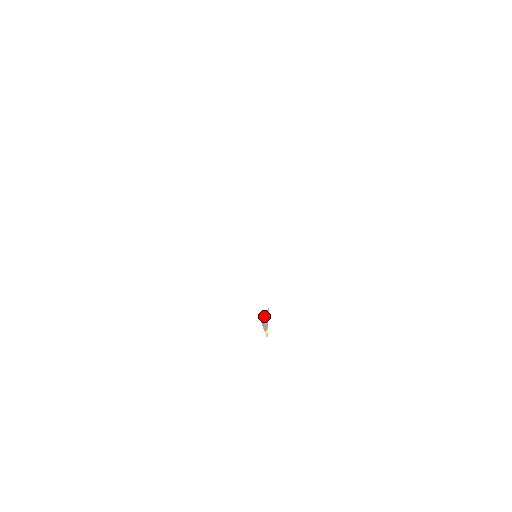
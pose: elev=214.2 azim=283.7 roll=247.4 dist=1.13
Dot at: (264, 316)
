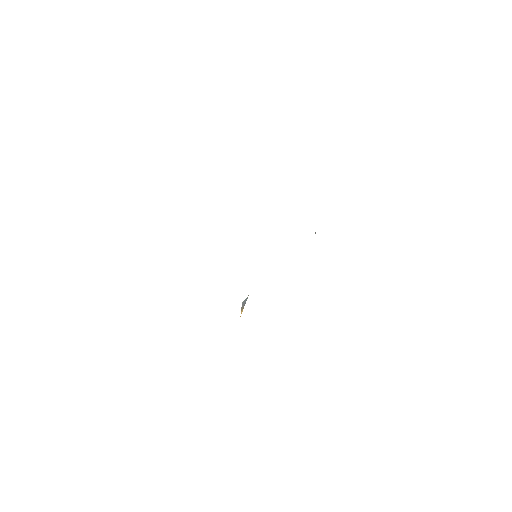
Dot at: (245, 301)
